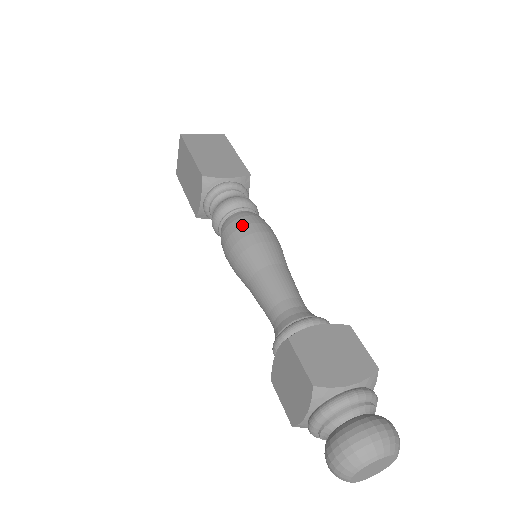
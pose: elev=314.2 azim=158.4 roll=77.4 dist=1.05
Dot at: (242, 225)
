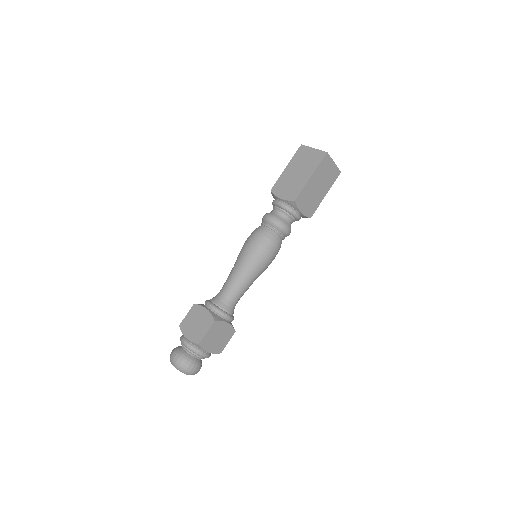
Dot at: (250, 236)
